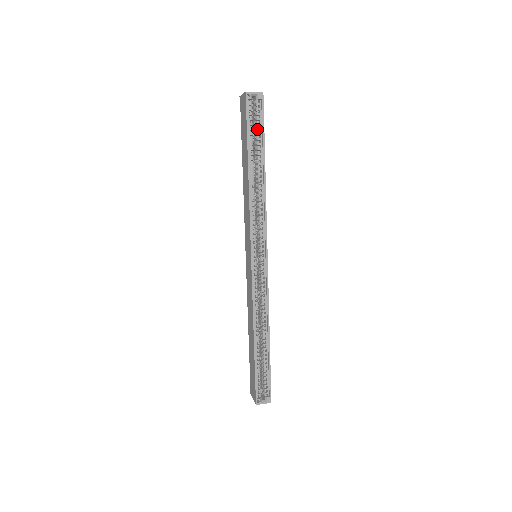
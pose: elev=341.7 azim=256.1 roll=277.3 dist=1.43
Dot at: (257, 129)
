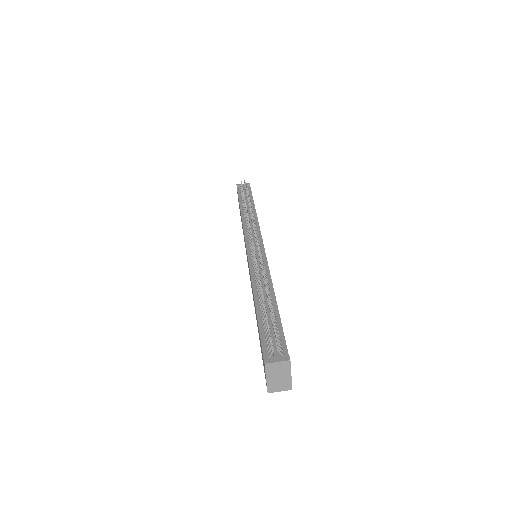
Dot at: occluded
